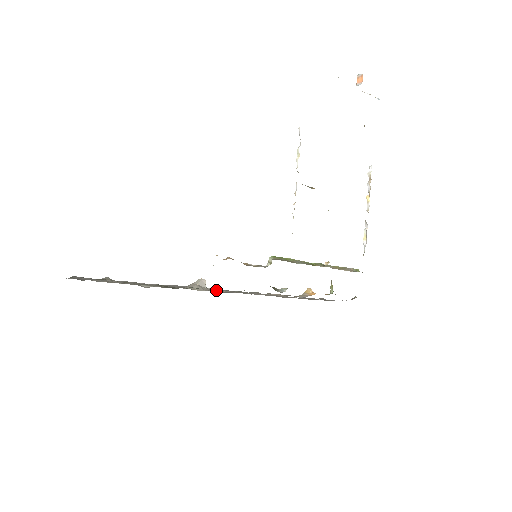
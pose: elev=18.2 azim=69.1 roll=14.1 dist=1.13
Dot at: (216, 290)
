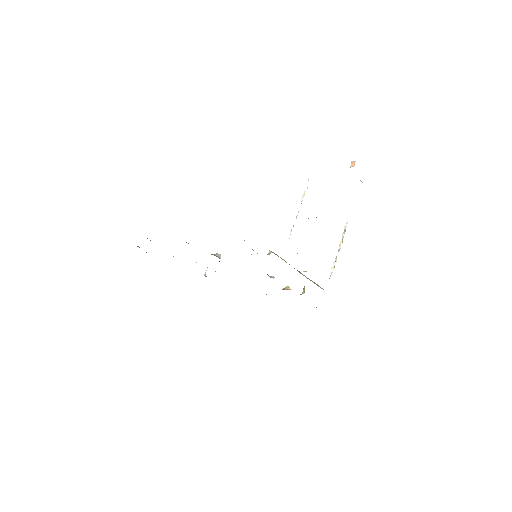
Dot at: occluded
